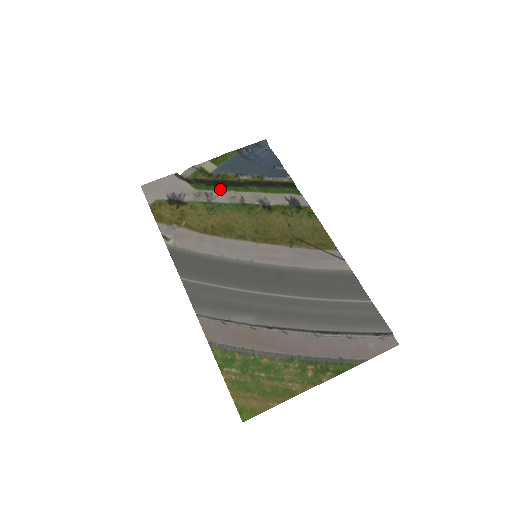
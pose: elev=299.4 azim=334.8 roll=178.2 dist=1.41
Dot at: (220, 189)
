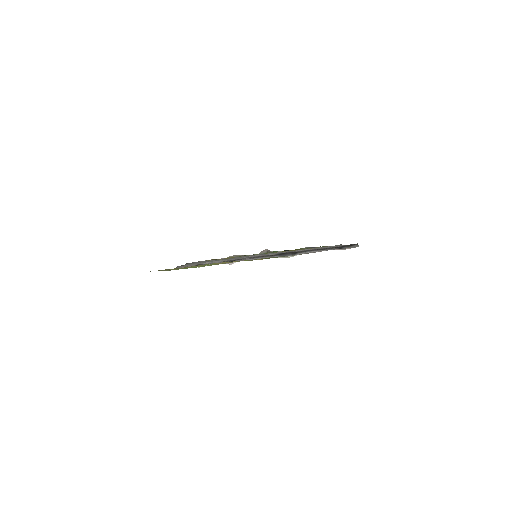
Dot at: occluded
